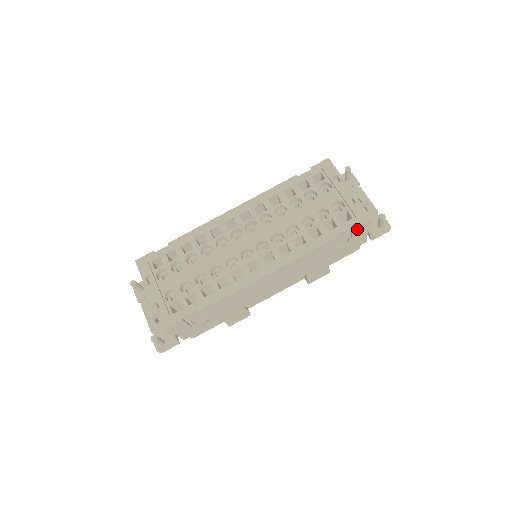
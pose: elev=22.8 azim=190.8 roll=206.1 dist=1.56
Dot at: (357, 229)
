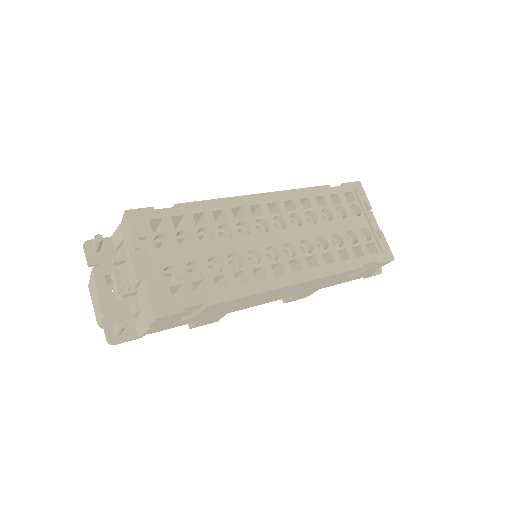
Dot at: (378, 265)
